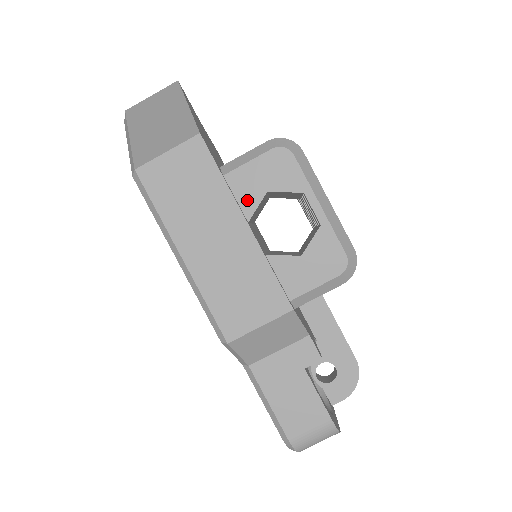
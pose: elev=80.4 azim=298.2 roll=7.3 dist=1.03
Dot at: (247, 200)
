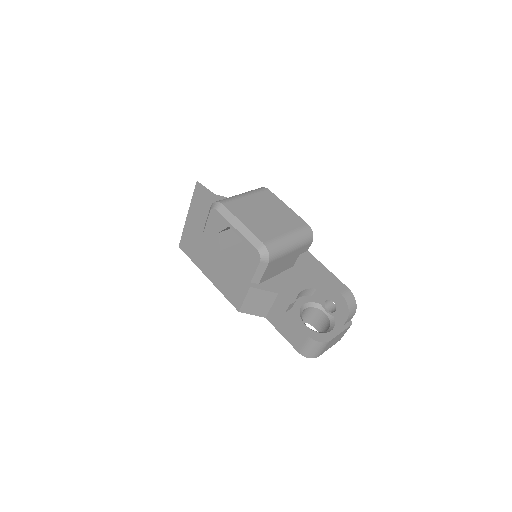
Dot at: (215, 240)
